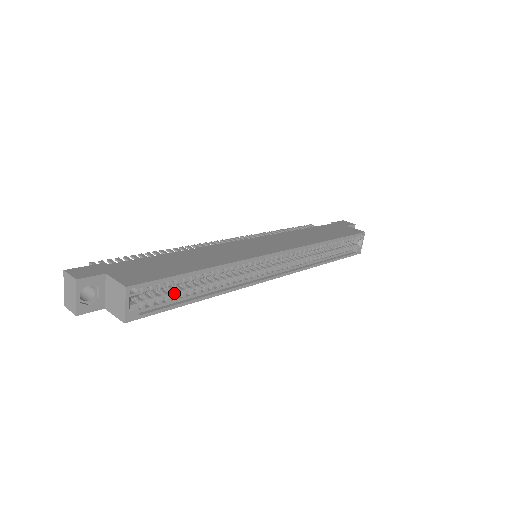
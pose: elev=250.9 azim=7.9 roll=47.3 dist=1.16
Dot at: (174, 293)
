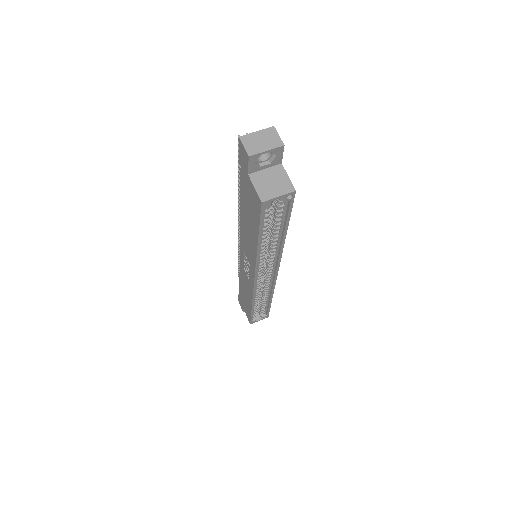
Dot at: (268, 222)
